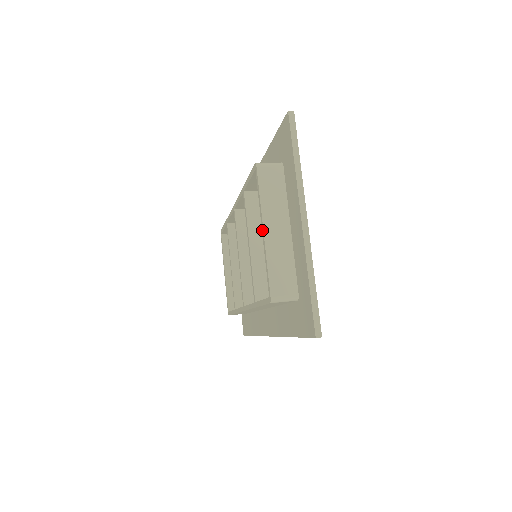
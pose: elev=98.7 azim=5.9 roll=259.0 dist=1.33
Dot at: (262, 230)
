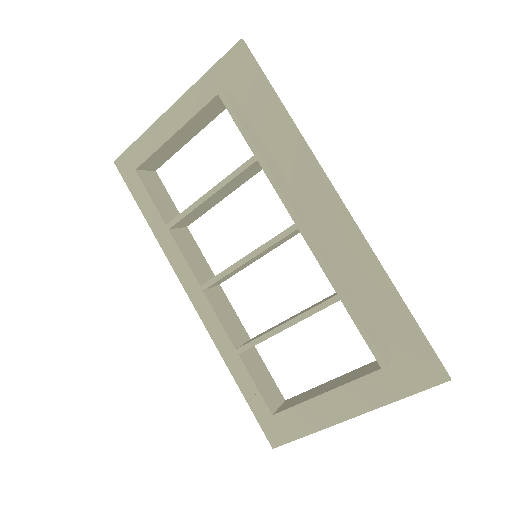
Dot at: (325, 395)
